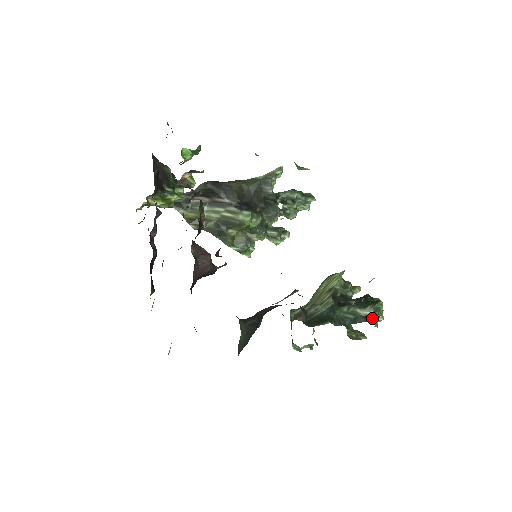
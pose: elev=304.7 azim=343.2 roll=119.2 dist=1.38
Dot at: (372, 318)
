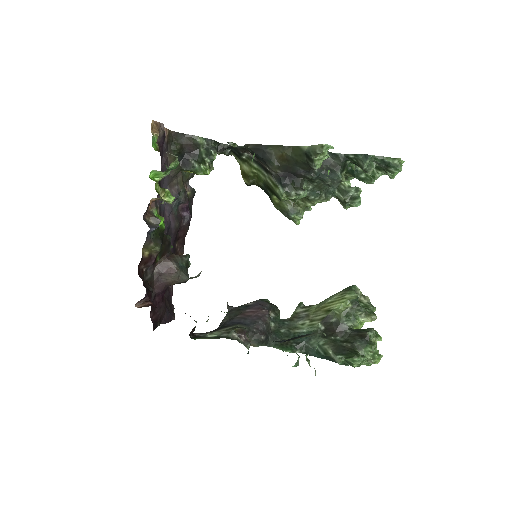
Dot at: occluded
